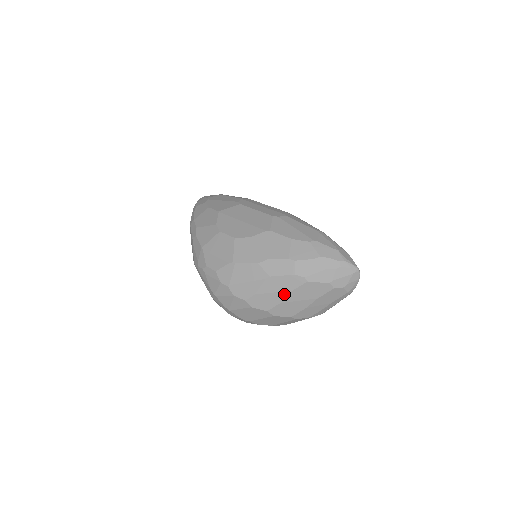
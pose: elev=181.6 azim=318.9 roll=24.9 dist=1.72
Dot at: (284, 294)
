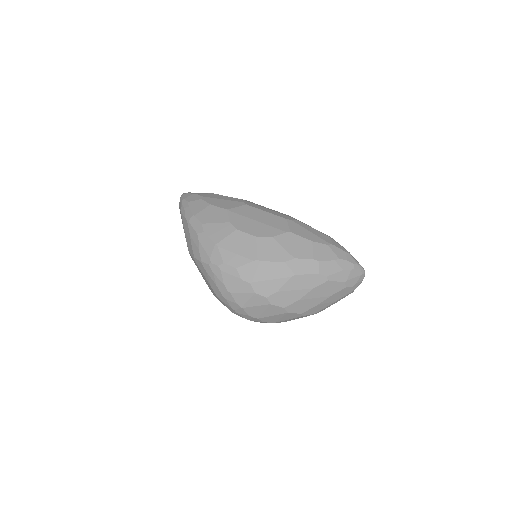
Dot at: (305, 292)
